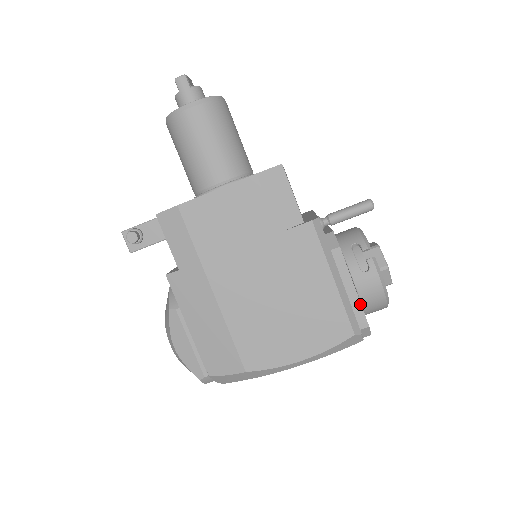
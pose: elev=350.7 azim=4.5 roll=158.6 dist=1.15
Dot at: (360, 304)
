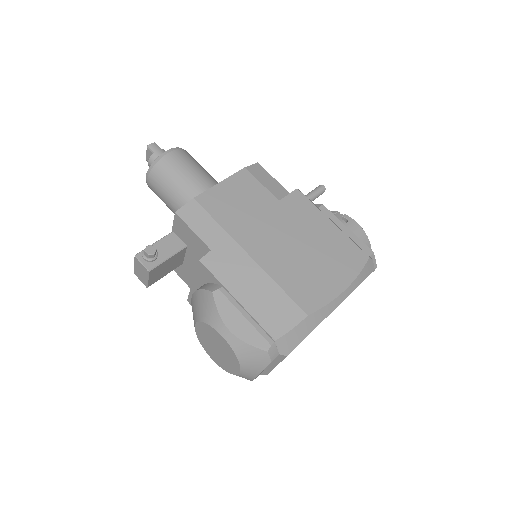
Dot at: (358, 239)
